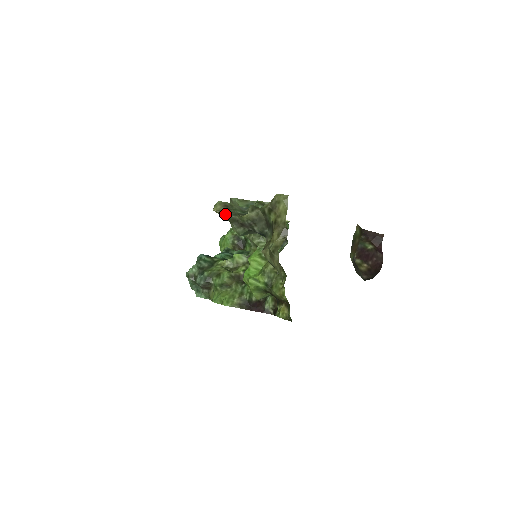
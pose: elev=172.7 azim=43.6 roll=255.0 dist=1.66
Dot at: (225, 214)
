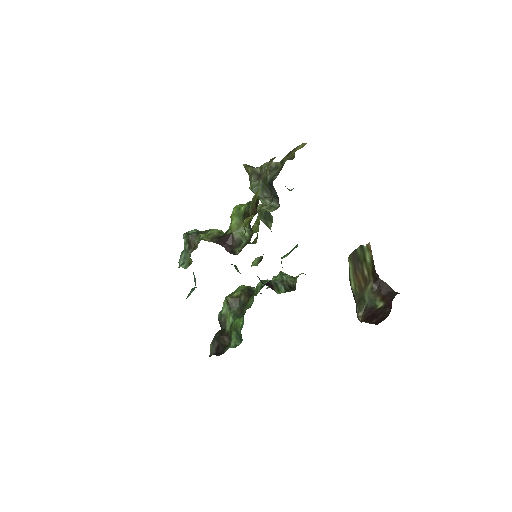
Dot at: (251, 167)
